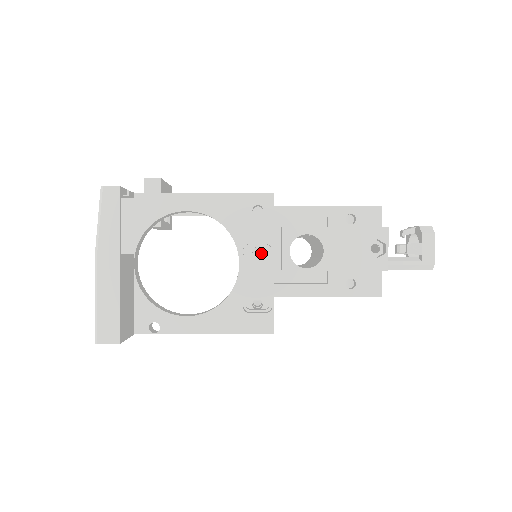
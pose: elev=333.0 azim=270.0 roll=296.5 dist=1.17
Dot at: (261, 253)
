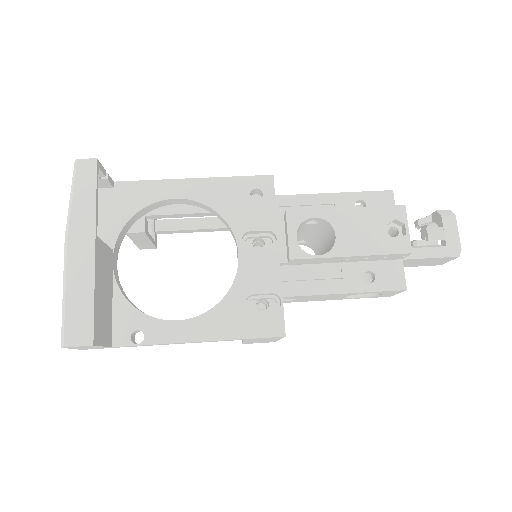
Dot at: occluded
